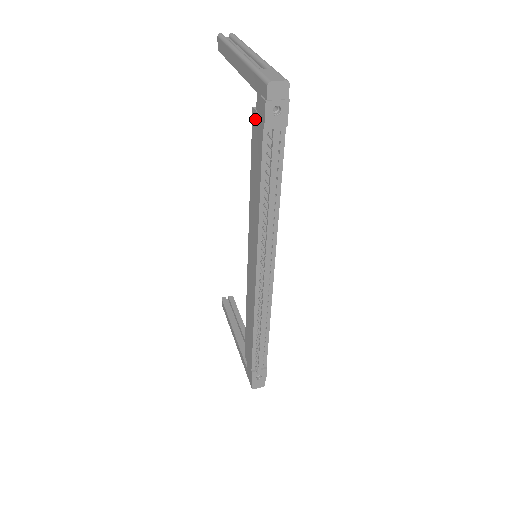
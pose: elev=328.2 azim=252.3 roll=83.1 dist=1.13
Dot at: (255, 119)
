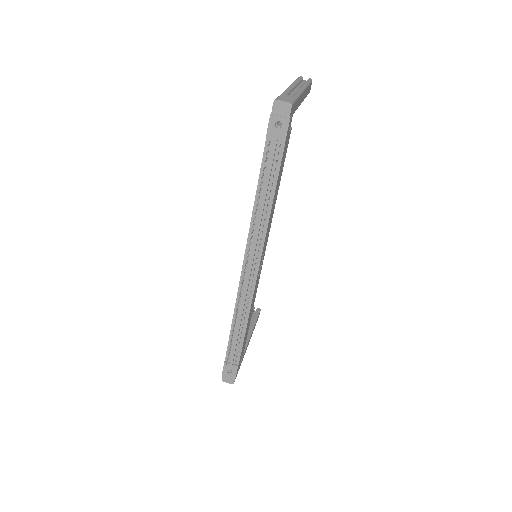
Dot at: occluded
